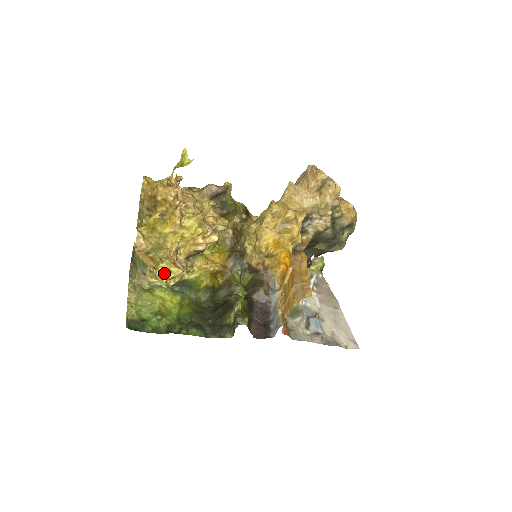
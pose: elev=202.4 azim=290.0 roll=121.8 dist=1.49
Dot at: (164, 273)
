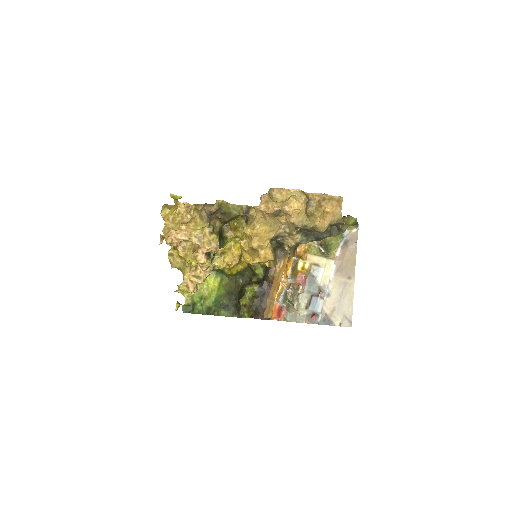
Dot at: (183, 292)
